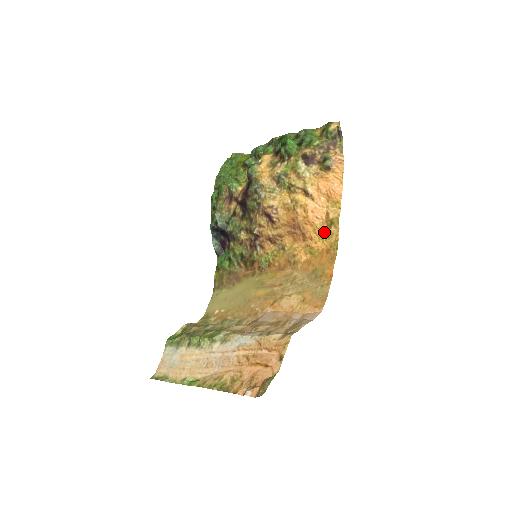
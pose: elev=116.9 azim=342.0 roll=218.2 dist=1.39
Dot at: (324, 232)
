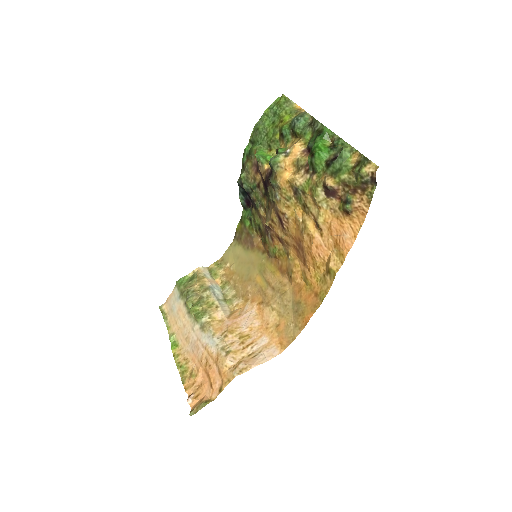
Dot at: (321, 273)
